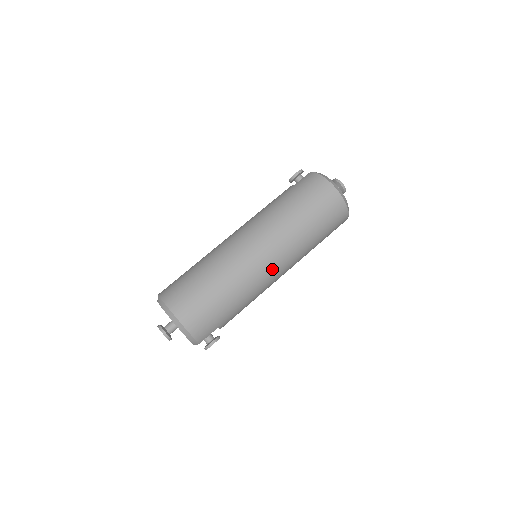
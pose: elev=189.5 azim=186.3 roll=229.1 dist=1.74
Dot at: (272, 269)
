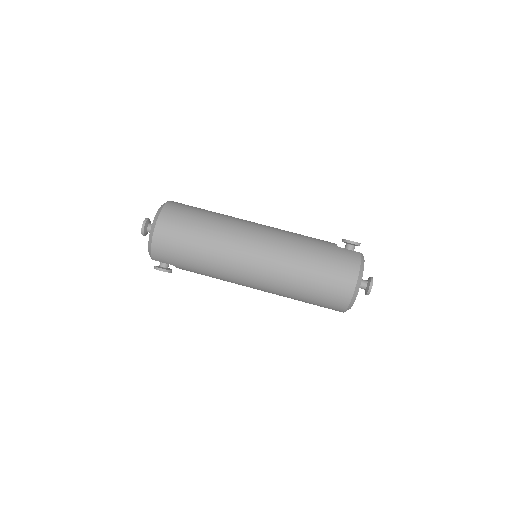
Dot at: (248, 277)
